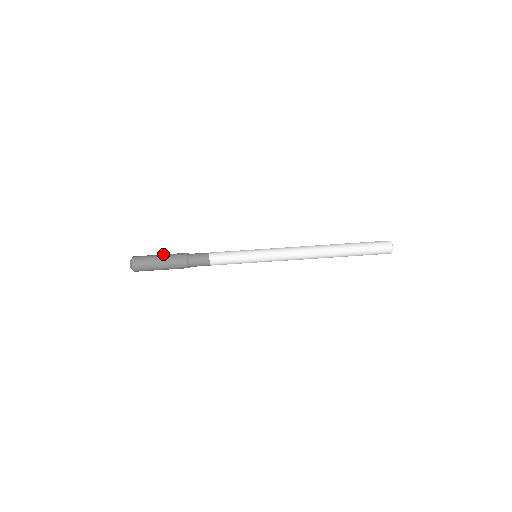
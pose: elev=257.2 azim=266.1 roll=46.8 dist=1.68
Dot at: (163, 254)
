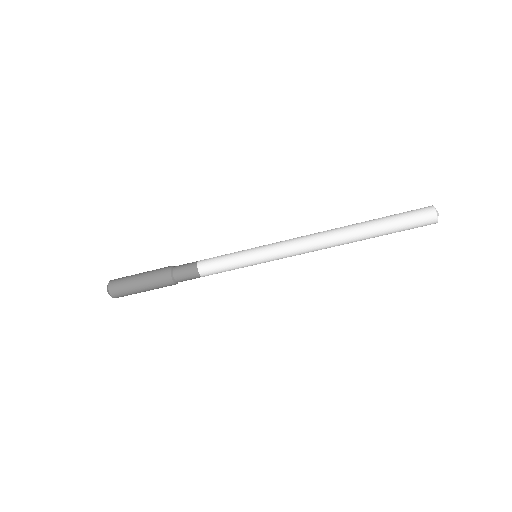
Dot at: (143, 273)
